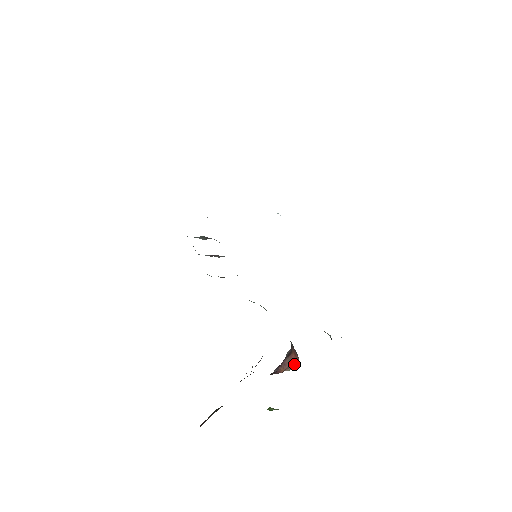
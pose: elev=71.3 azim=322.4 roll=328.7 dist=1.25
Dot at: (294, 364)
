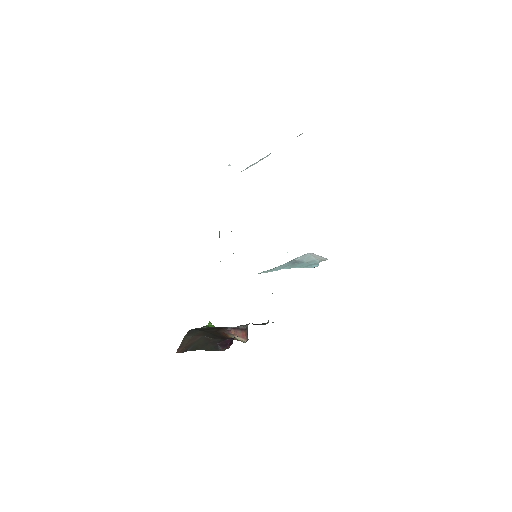
Dot at: (242, 338)
